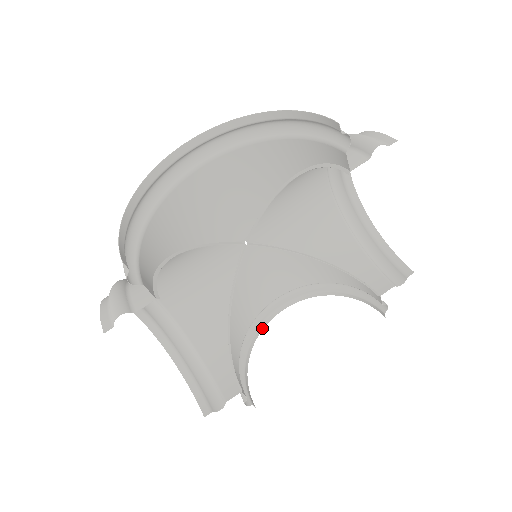
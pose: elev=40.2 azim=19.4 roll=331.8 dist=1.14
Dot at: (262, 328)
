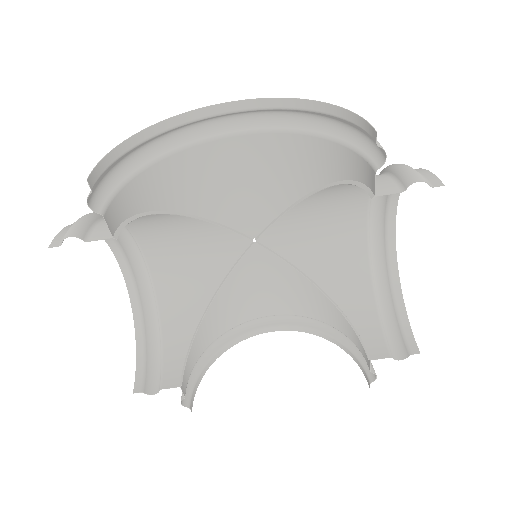
Dot at: (242, 339)
